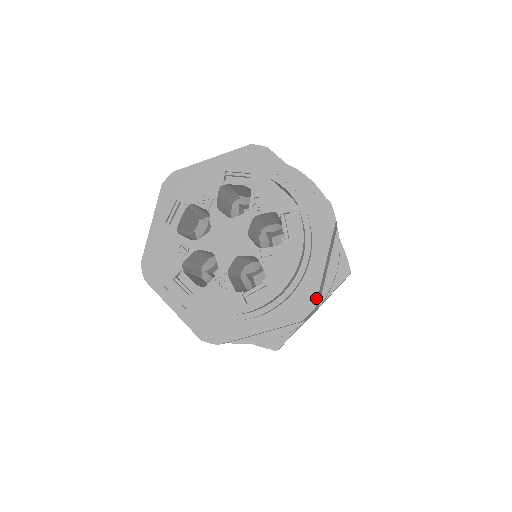
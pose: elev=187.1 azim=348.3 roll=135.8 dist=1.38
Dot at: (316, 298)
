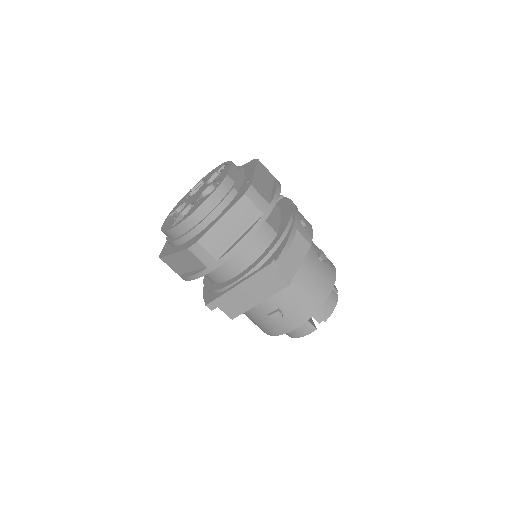
Dot at: (202, 236)
